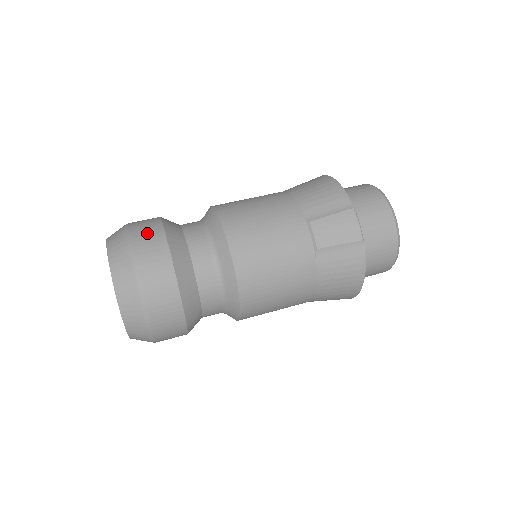
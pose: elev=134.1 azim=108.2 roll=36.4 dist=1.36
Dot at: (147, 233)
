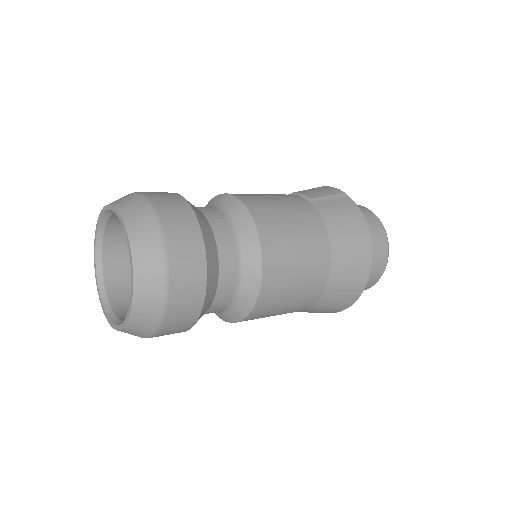
Dot at: occluded
